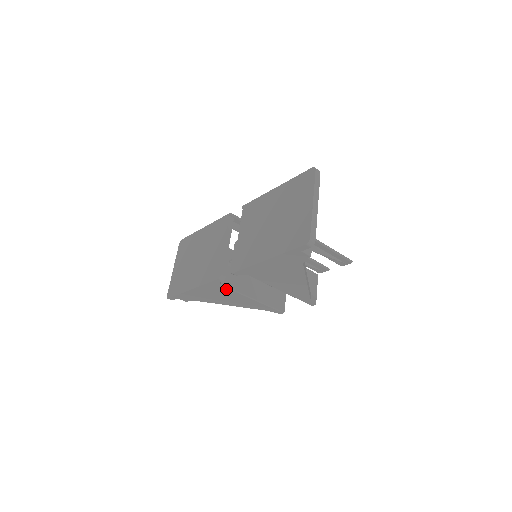
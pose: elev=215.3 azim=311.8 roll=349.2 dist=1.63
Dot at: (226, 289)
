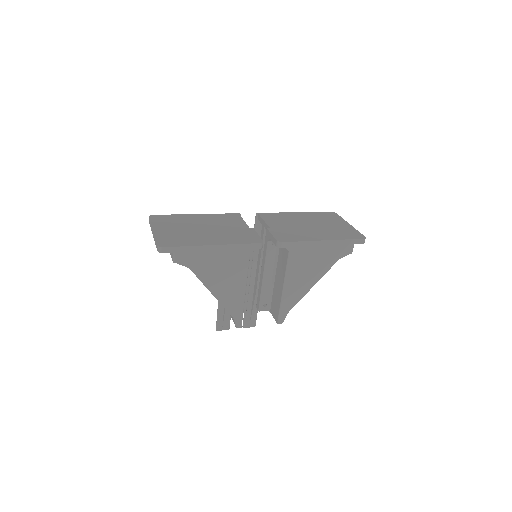
Dot at: (245, 262)
